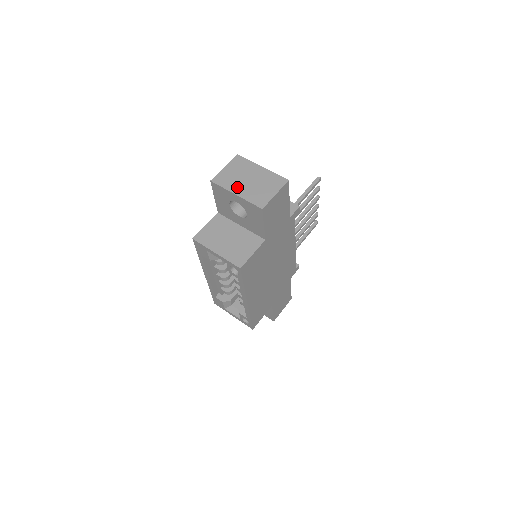
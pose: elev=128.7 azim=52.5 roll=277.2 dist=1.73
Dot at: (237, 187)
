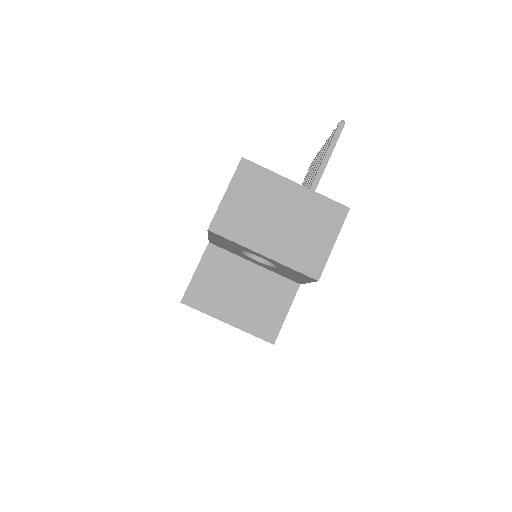
Dot at: (262, 238)
